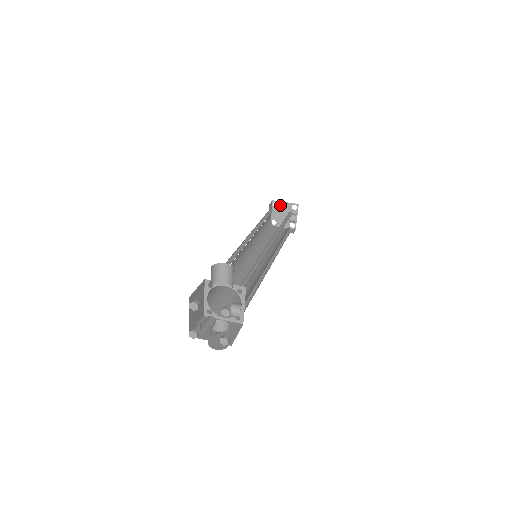
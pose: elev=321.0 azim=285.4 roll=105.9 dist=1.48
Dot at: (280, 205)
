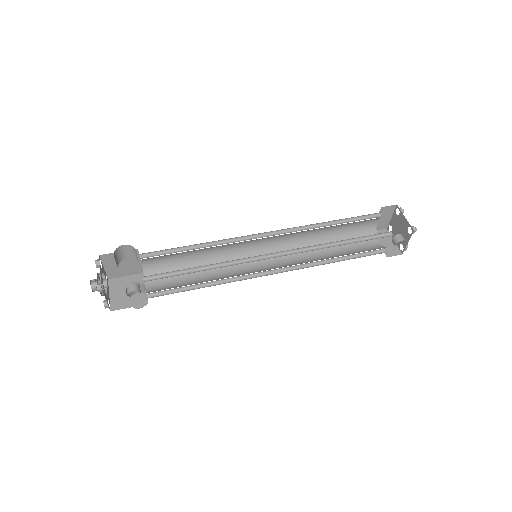
Dot at: (400, 216)
